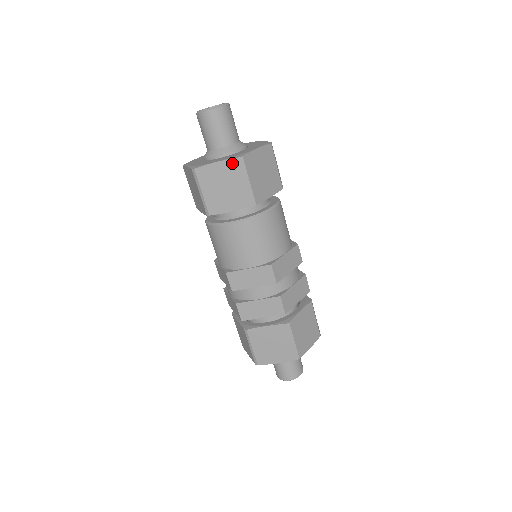
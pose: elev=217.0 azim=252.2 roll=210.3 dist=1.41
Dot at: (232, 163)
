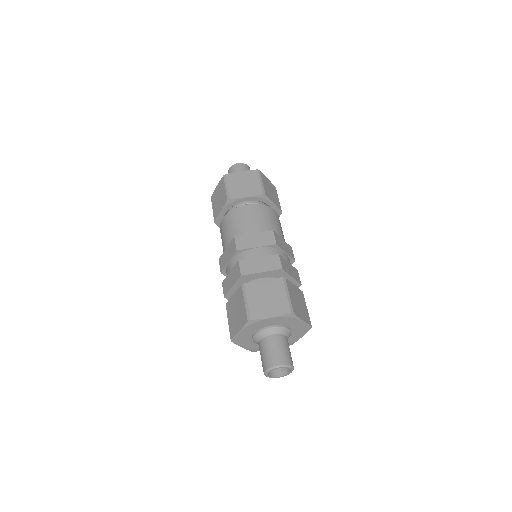
Dot at: (221, 181)
